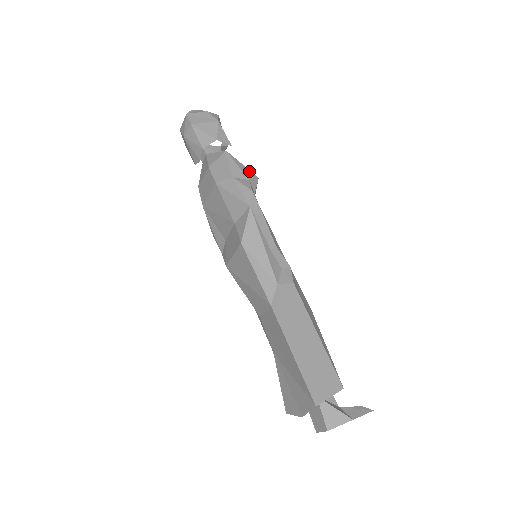
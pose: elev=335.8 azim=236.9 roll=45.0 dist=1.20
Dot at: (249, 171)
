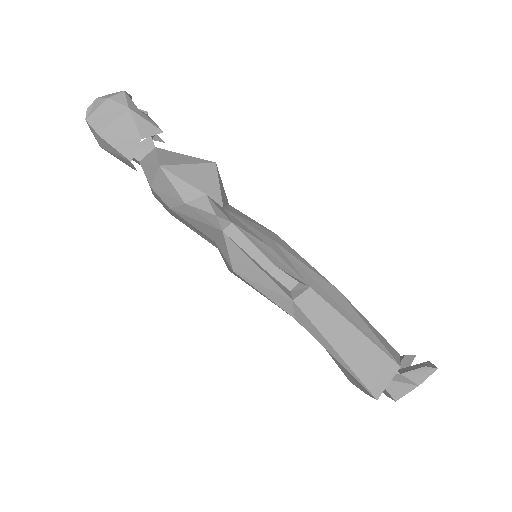
Dot at: (200, 165)
